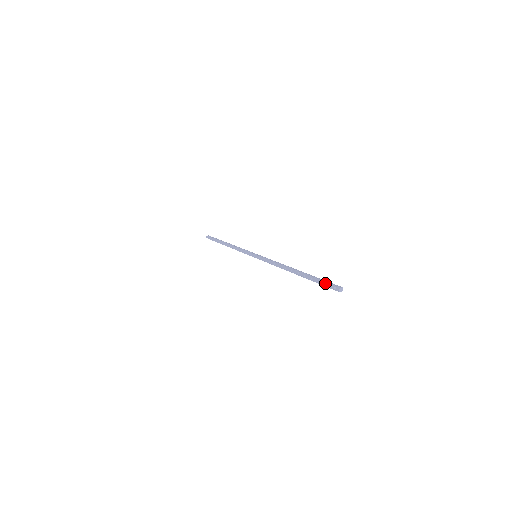
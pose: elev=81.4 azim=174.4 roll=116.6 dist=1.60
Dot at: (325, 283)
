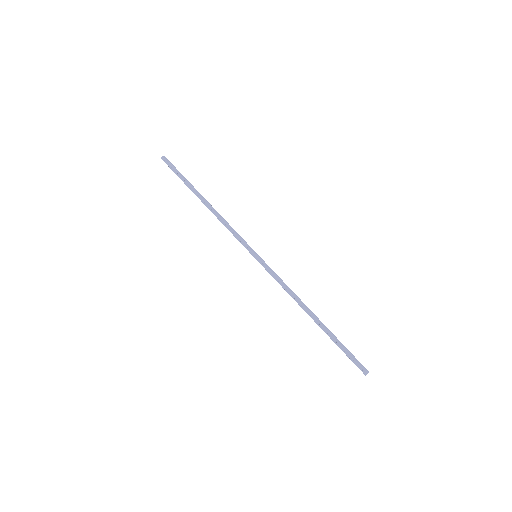
Dot at: (352, 358)
